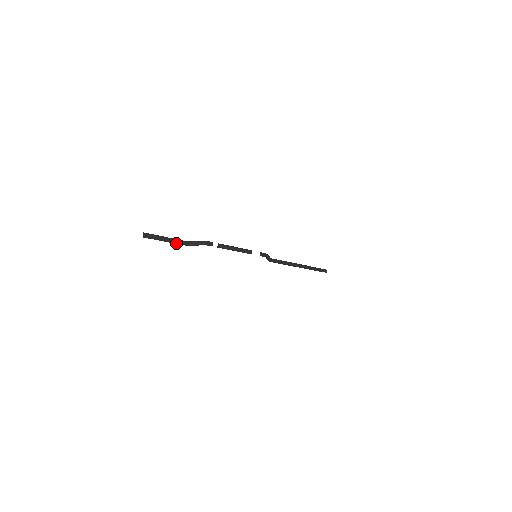
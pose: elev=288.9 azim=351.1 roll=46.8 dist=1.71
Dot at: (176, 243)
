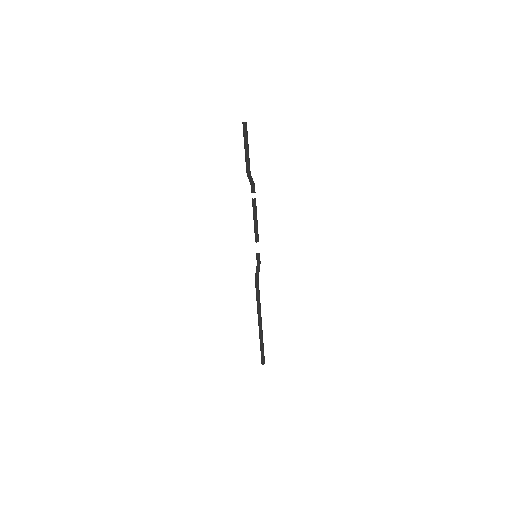
Dot at: (249, 159)
